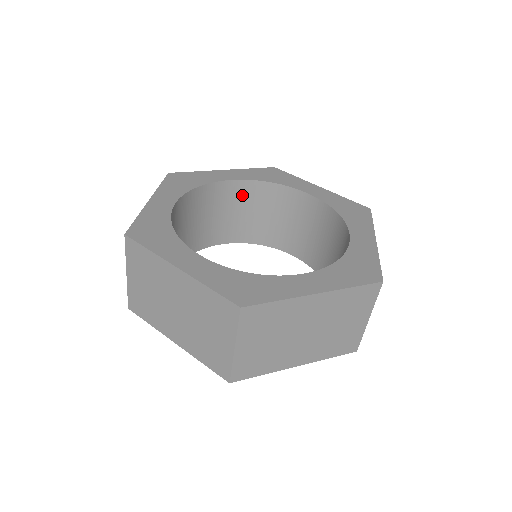
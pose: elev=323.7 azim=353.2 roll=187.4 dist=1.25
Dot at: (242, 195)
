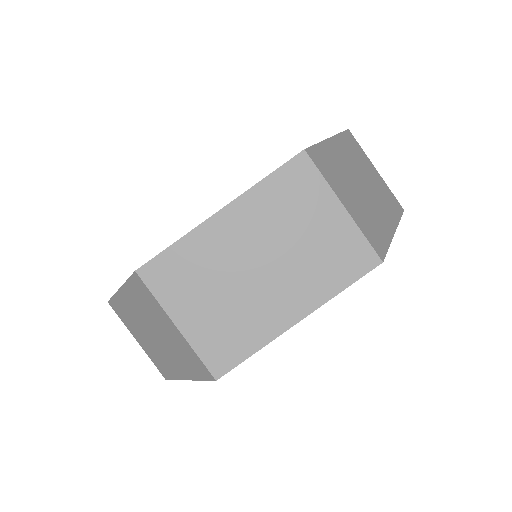
Dot at: occluded
